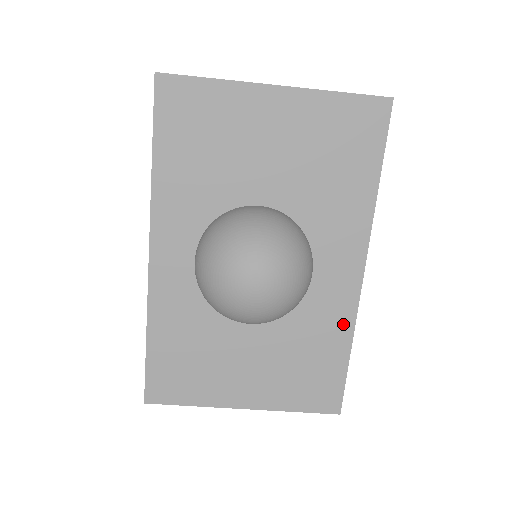
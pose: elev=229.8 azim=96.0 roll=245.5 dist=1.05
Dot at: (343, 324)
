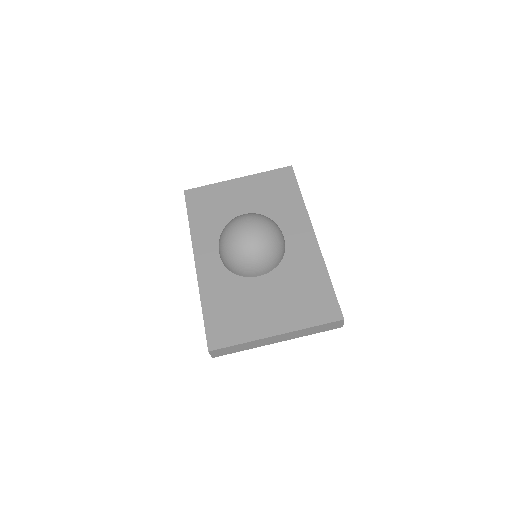
Dot at: (317, 263)
